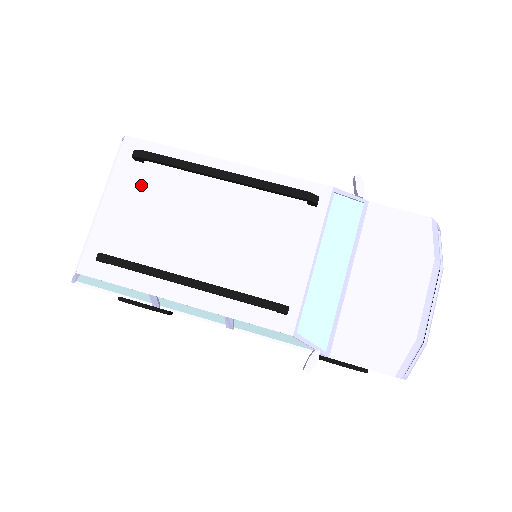
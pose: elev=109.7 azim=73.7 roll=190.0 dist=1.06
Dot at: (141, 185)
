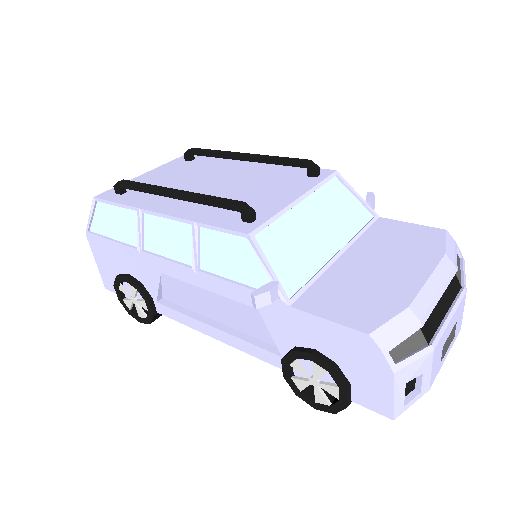
Dot at: (180, 168)
